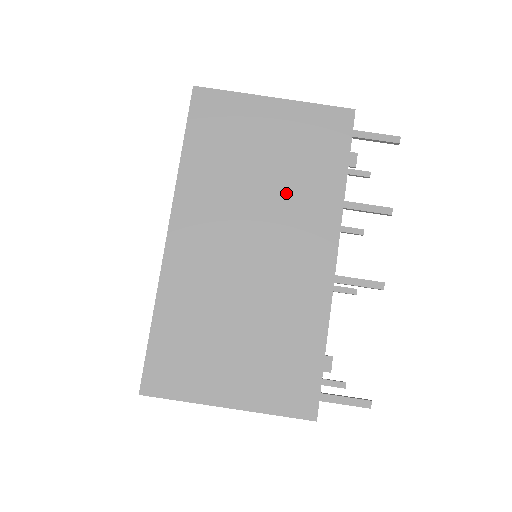
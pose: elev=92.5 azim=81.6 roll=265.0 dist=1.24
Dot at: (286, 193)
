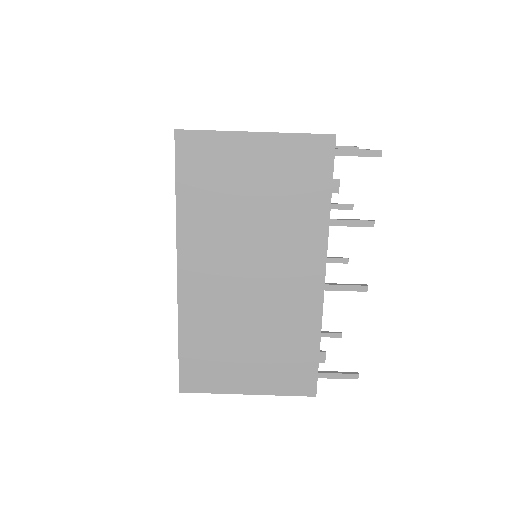
Dot at: (276, 225)
